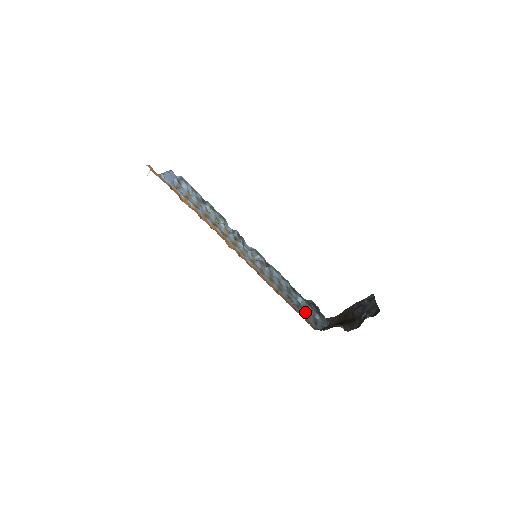
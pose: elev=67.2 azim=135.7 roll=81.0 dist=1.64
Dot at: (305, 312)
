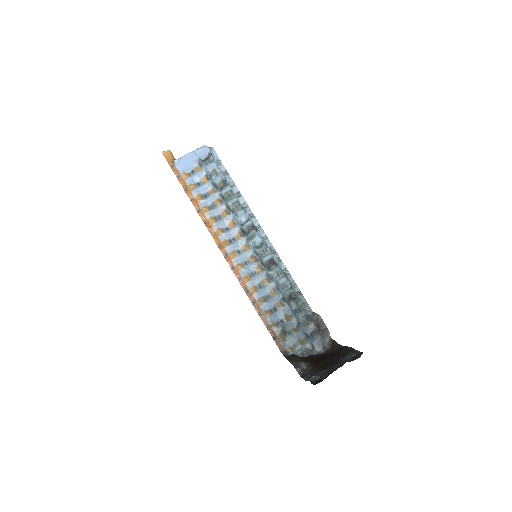
Dot at: (289, 329)
